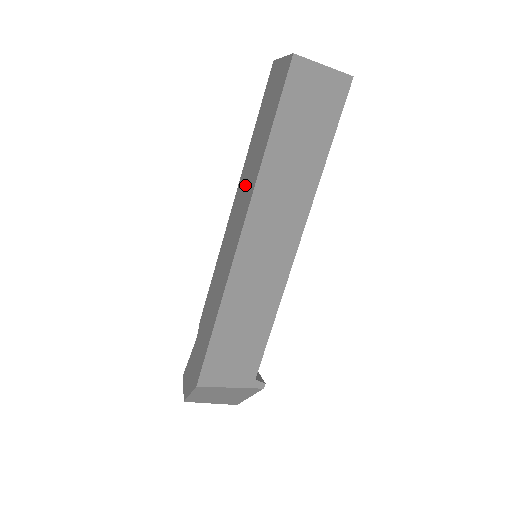
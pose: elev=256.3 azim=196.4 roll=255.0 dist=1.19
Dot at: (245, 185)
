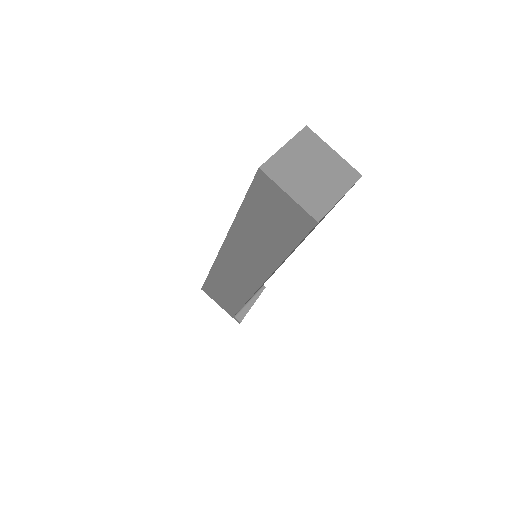
Dot at: occluded
